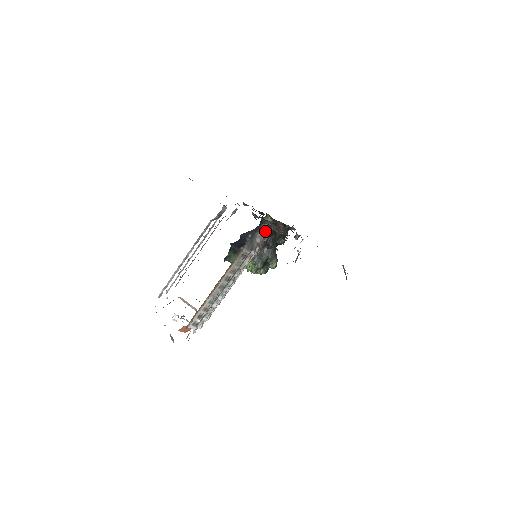
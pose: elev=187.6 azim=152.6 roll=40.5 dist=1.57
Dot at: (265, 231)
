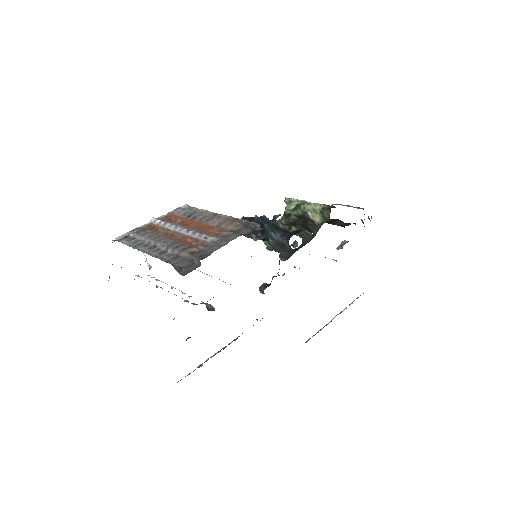
Dot at: (284, 248)
